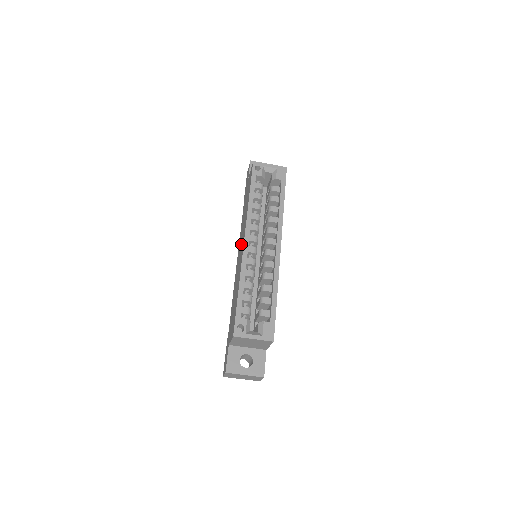
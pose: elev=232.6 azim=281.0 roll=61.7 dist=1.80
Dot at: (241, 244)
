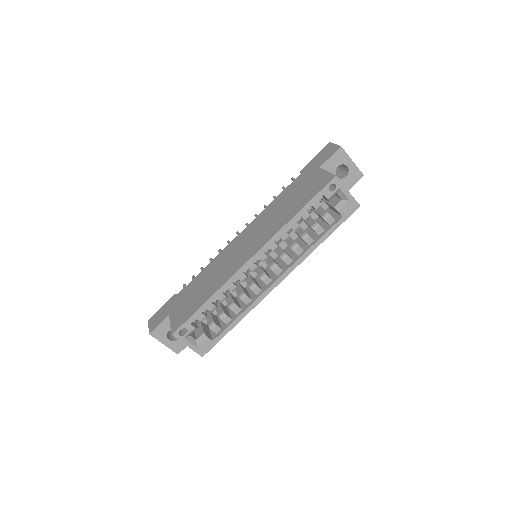
Dot at: (251, 241)
